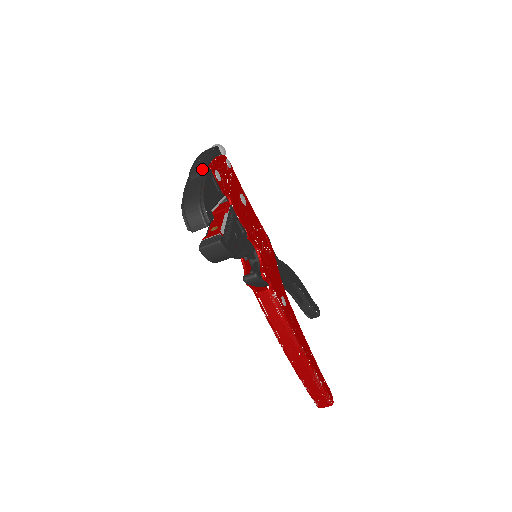
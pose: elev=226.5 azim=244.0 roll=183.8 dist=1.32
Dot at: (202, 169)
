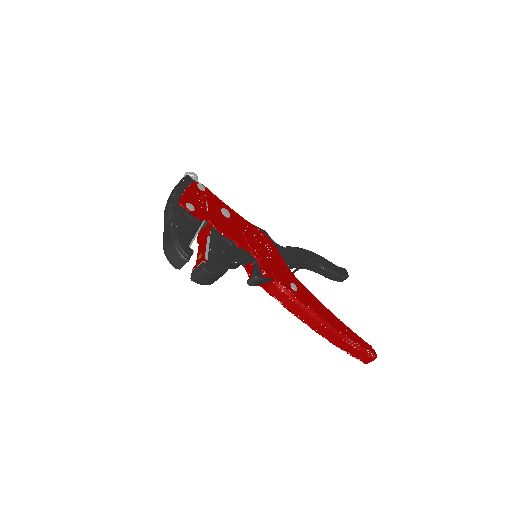
Dot at: (172, 209)
